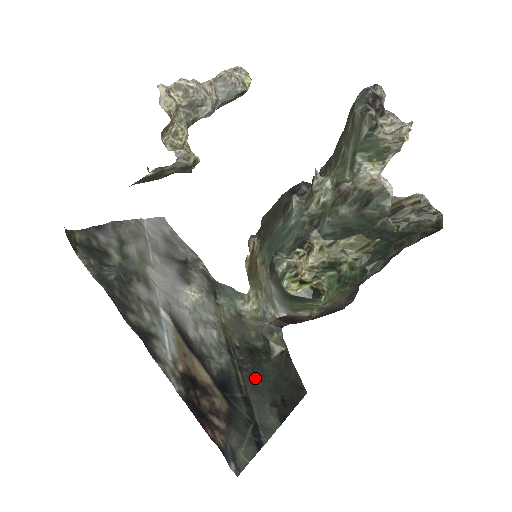
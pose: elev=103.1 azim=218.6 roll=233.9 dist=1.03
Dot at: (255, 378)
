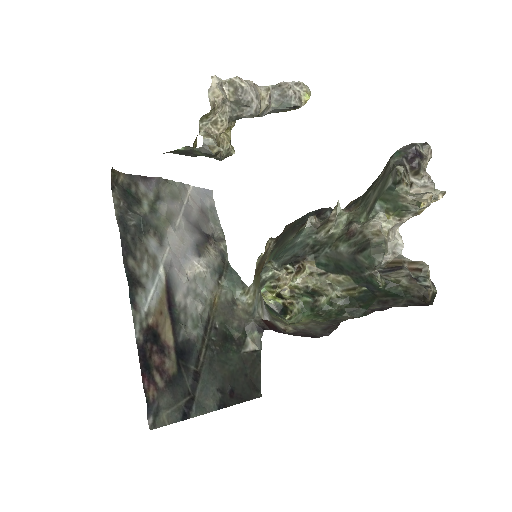
Dot at: (216, 361)
